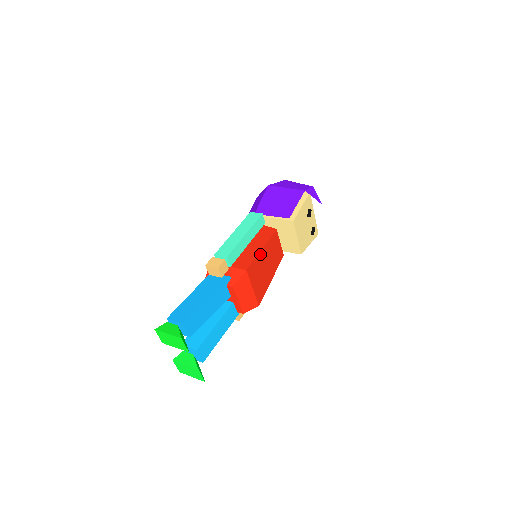
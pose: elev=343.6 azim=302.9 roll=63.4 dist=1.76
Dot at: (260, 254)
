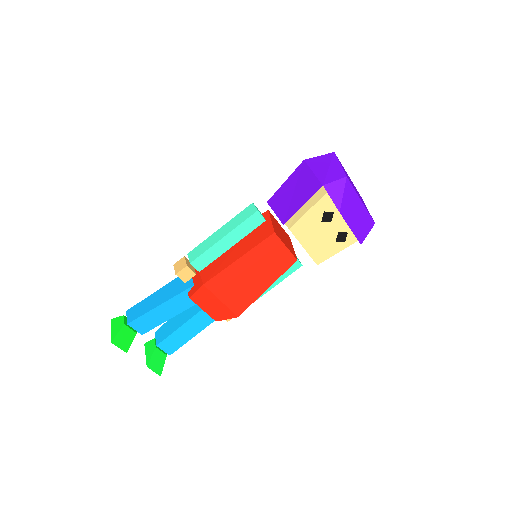
Dot at: (235, 265)
